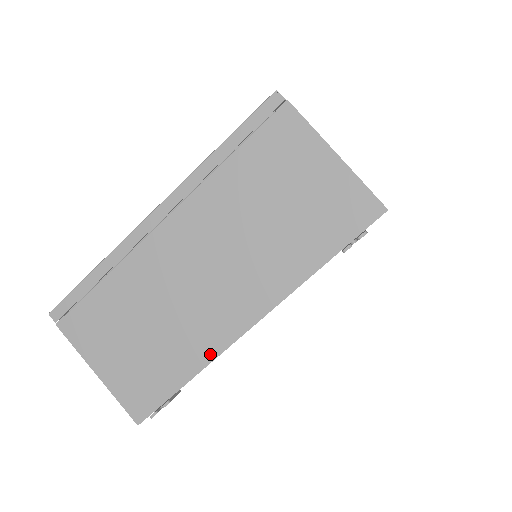
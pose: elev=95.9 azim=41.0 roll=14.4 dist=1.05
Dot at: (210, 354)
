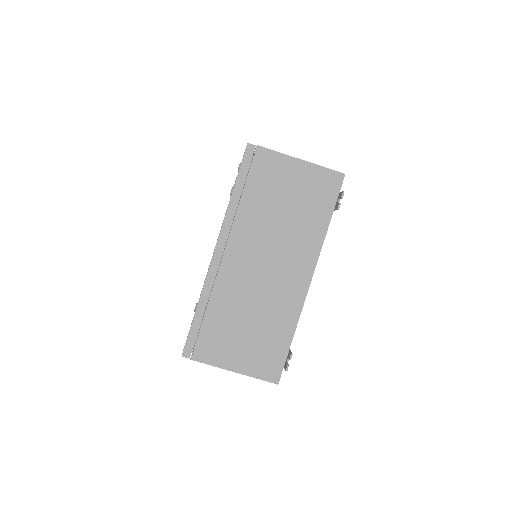
Dot at: (296, 313)
